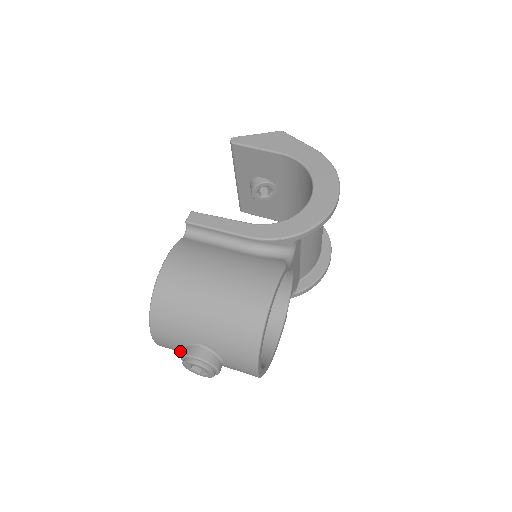
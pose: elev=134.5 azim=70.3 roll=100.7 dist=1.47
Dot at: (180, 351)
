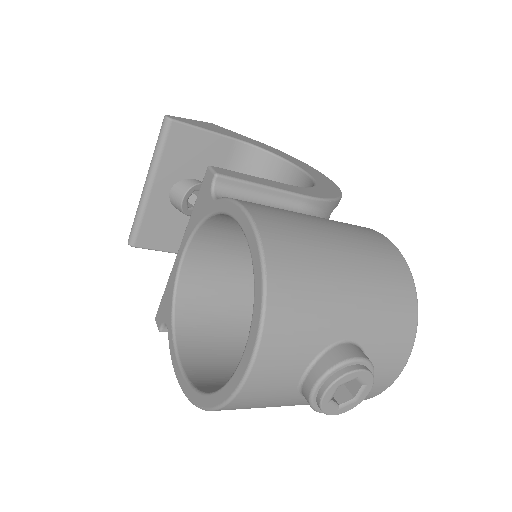
Dot at: (286, 386)
